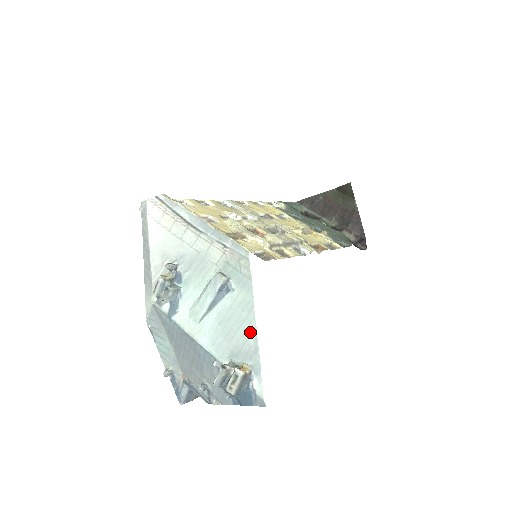
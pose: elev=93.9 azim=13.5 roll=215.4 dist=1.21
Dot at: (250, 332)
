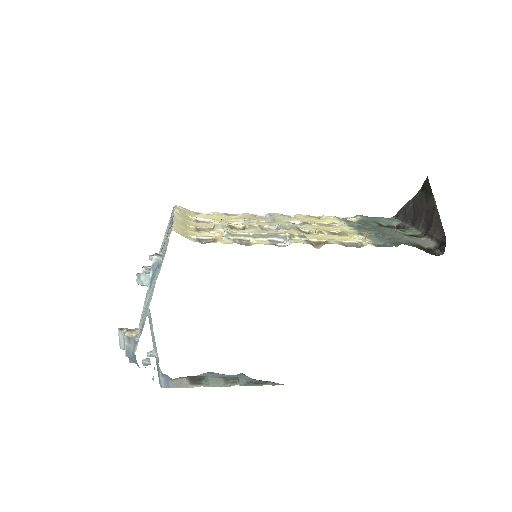
Dot at: (150, 301)
